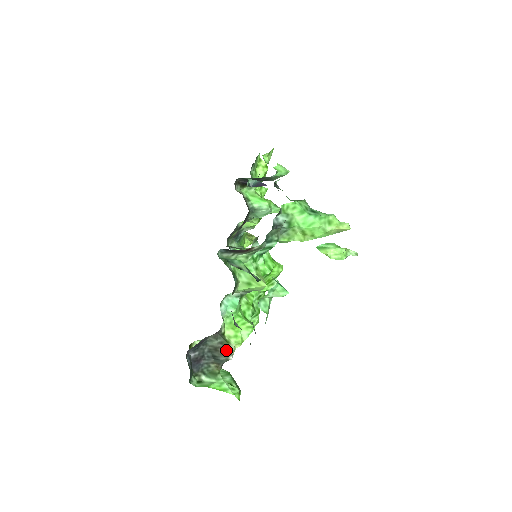
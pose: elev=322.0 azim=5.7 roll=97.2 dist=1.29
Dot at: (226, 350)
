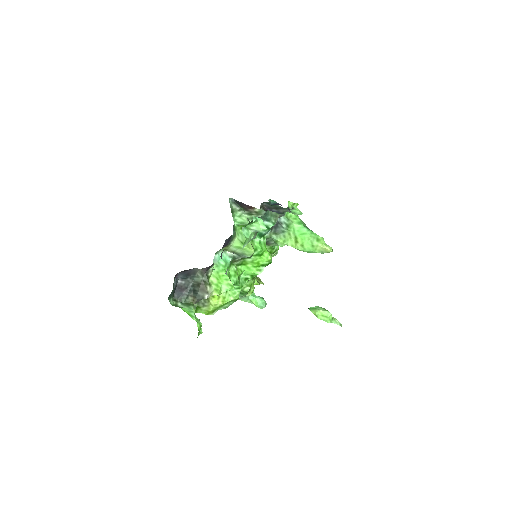
Dot at: (206, 288)
